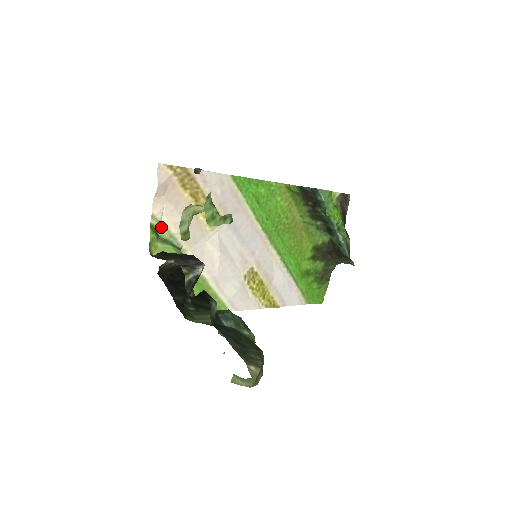
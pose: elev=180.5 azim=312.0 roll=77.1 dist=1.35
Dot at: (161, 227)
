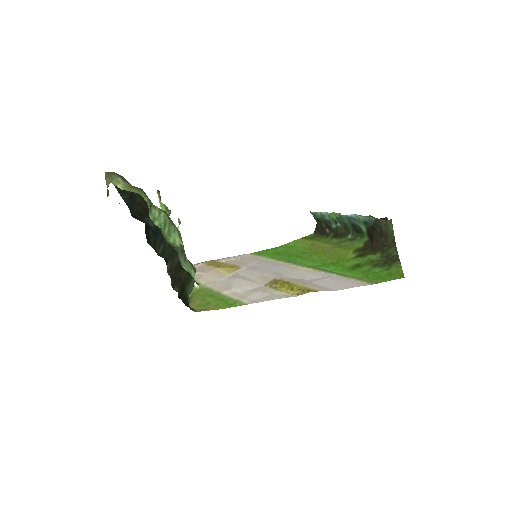
Dot at: occluded
